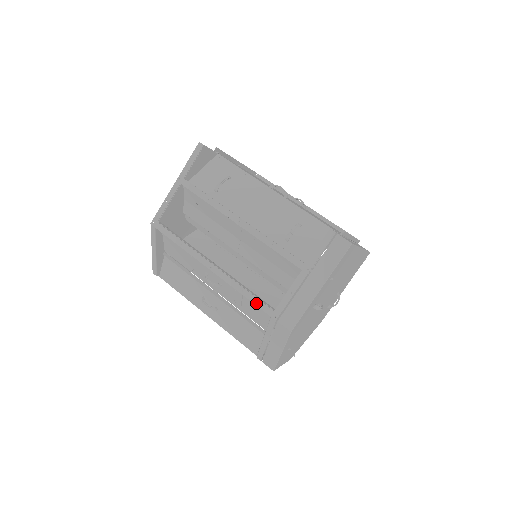
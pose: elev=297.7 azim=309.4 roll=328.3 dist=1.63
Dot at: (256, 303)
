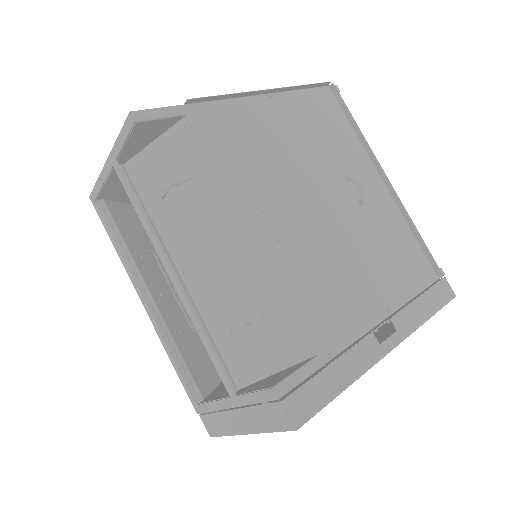
Dot at: (181, 380)
